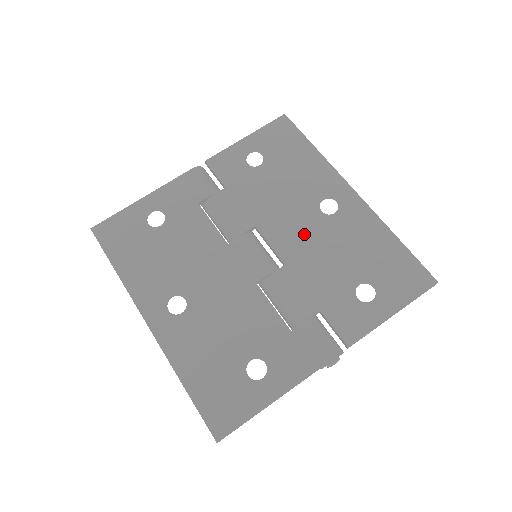
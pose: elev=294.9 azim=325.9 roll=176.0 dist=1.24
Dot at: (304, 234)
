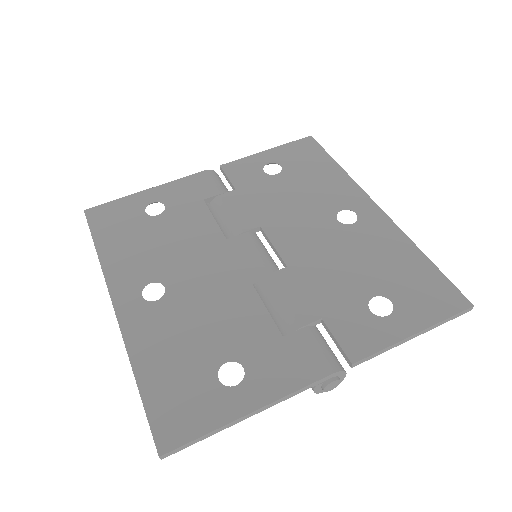
Dot at: (315, 239)
